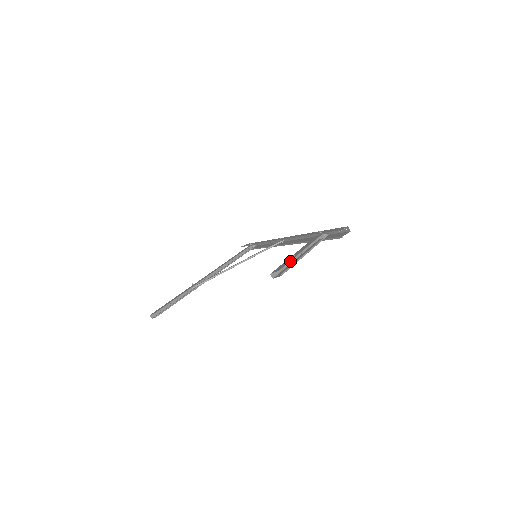
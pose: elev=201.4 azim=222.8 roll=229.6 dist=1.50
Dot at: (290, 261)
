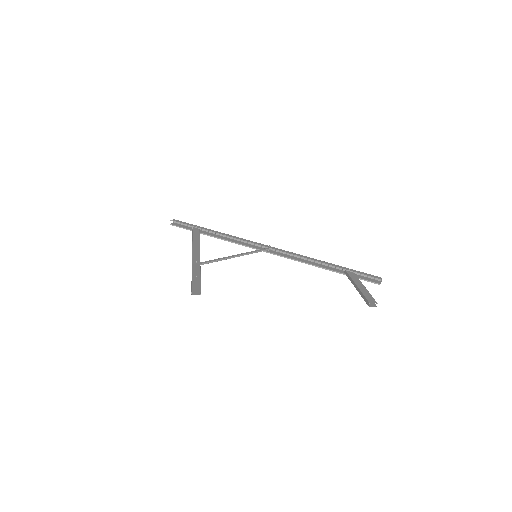
Dot at: (371, 295)
